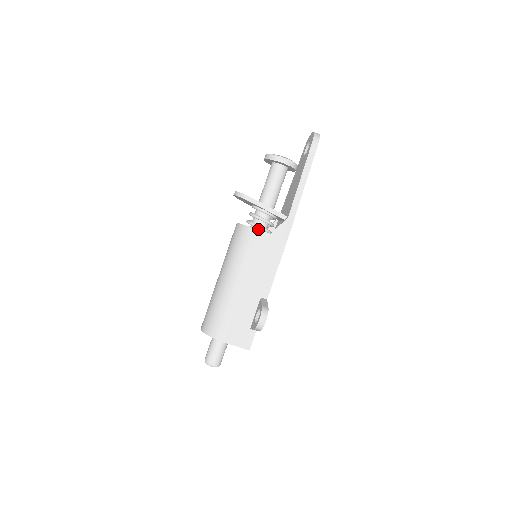
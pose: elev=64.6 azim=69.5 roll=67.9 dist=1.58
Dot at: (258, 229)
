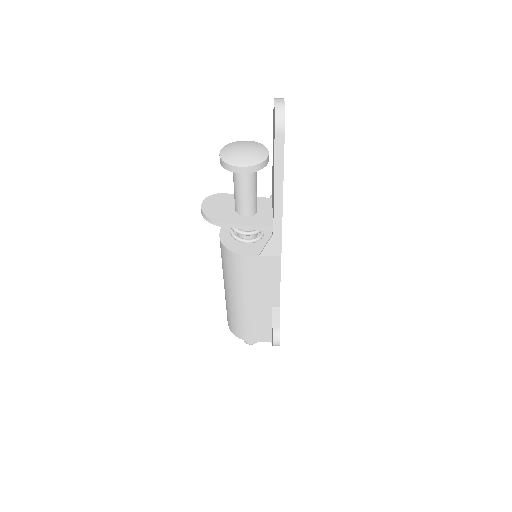
Dot at: (245, 240)
